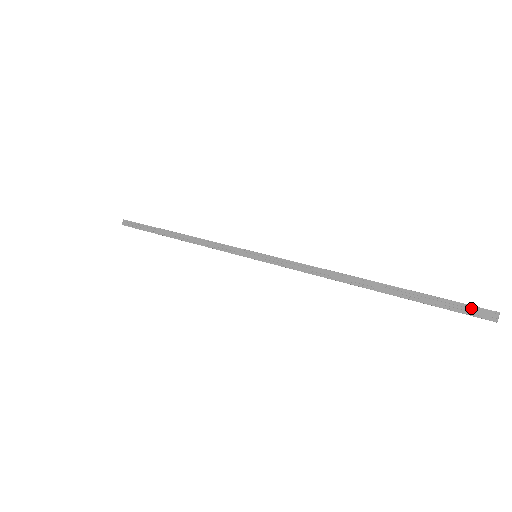
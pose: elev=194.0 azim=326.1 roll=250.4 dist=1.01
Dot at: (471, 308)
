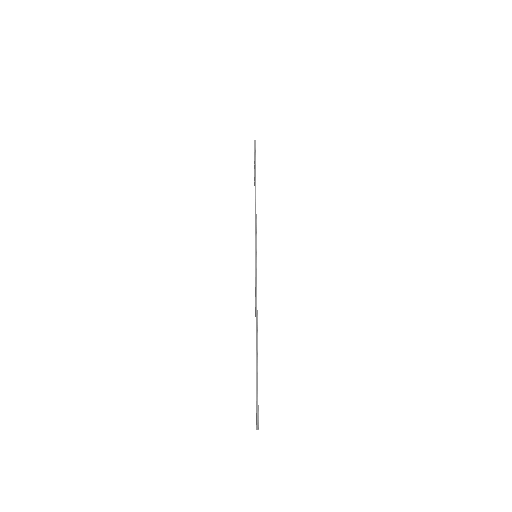
Dot at: (256, 411)
